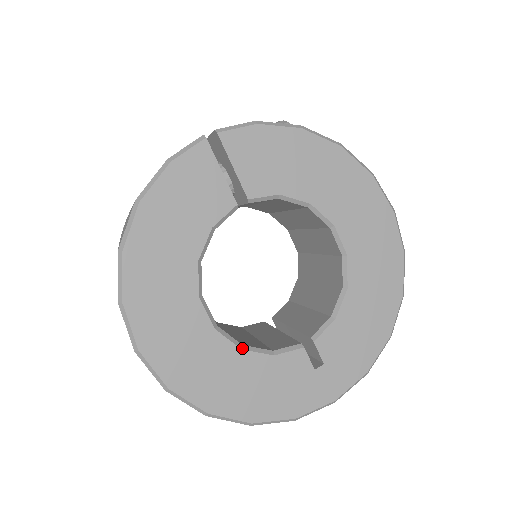
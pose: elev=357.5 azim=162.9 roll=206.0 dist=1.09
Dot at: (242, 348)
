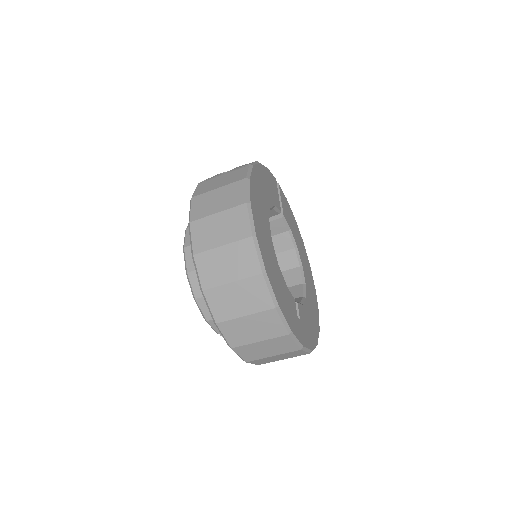
Dot at: occluded
